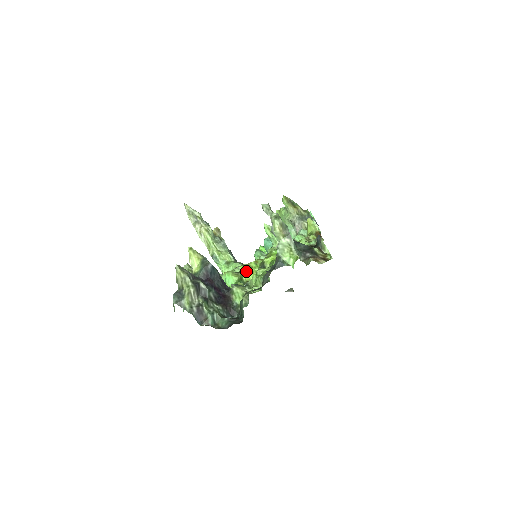
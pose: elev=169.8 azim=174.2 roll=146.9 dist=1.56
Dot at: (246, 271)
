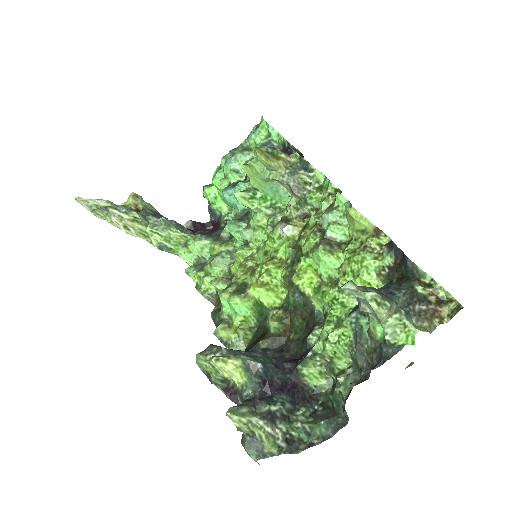
Dot at: (265, 295)
